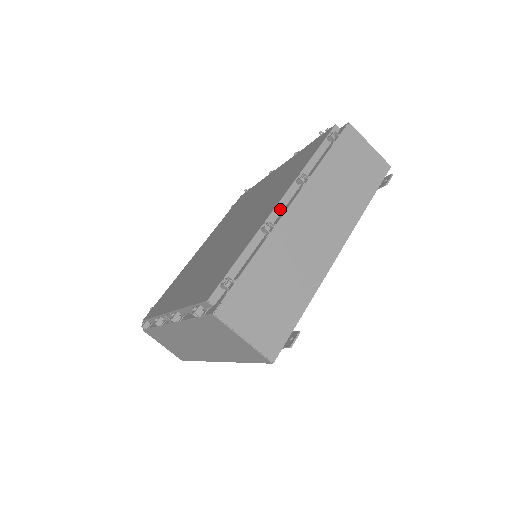
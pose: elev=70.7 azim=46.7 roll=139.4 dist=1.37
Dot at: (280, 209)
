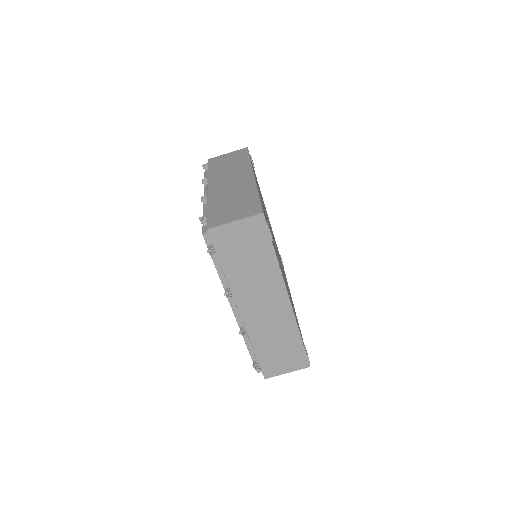
Dot at: (237, 313)
